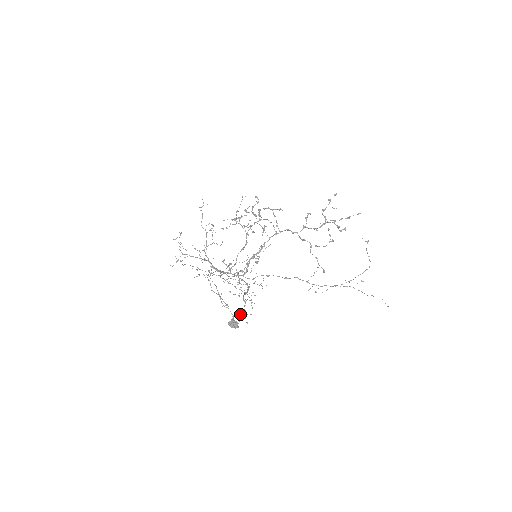
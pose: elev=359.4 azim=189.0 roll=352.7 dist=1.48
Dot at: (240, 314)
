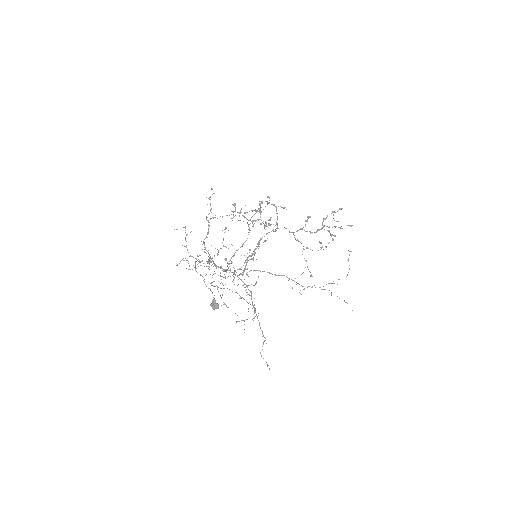
Dot at: occluded
